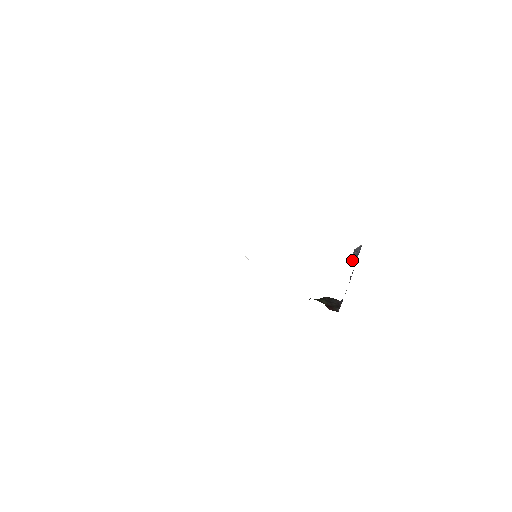
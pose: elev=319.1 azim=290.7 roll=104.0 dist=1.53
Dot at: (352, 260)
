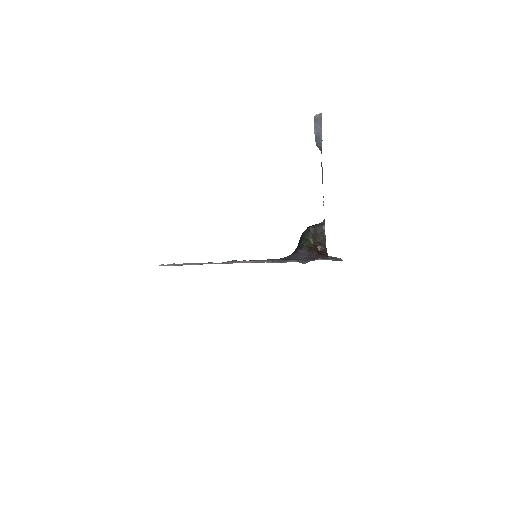
Dot at: (317, 144)
